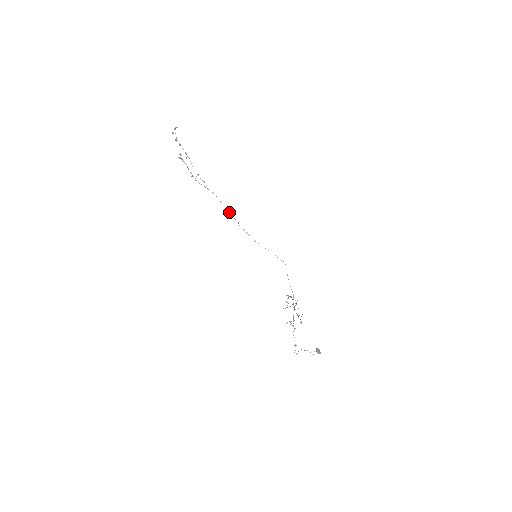
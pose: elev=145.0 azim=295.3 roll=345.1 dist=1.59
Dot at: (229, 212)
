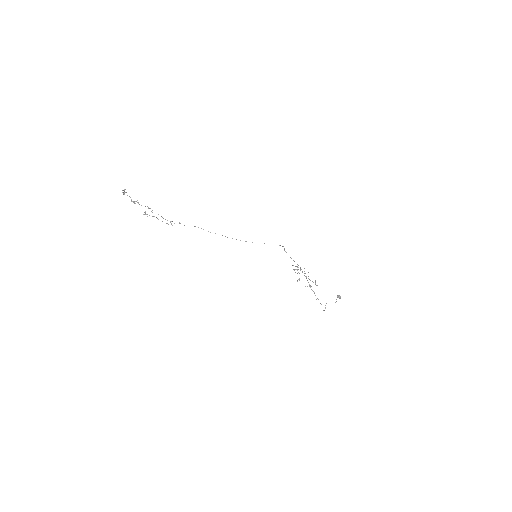
Dot at: occluded
